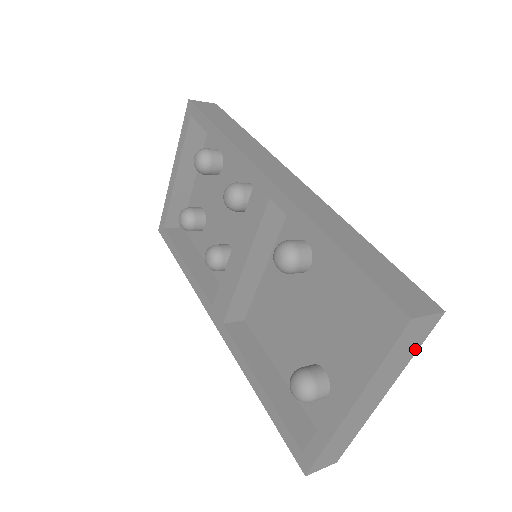
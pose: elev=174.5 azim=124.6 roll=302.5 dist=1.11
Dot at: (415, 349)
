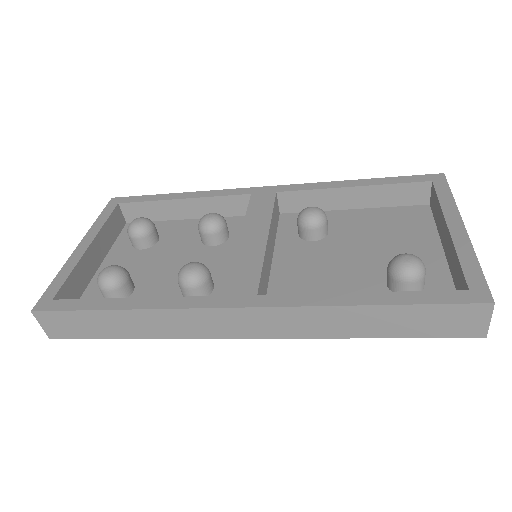
Dot at: occluded
